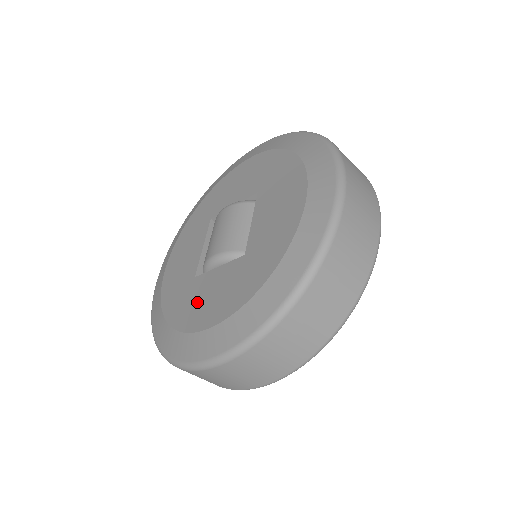
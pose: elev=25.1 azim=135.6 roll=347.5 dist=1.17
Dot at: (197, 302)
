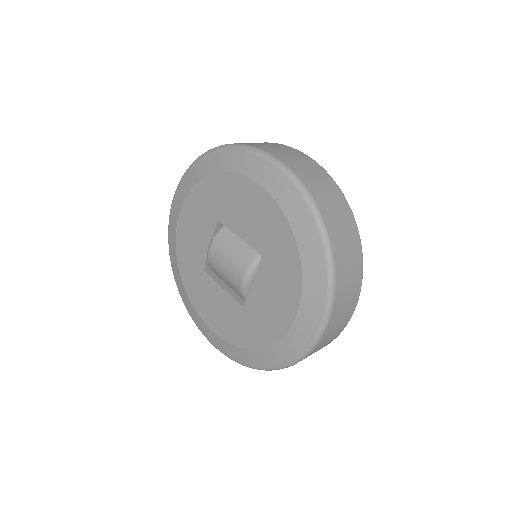
Dot at: (267, 314)
